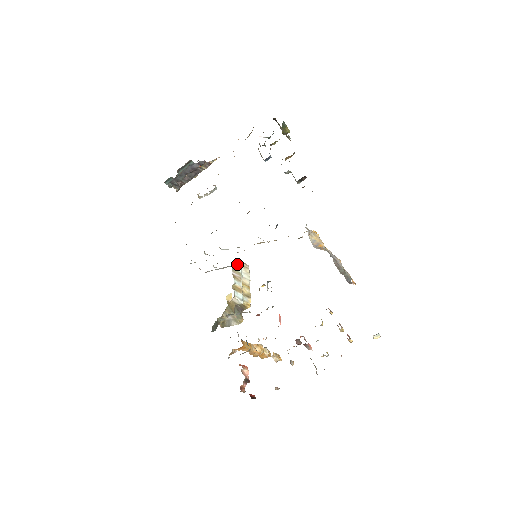
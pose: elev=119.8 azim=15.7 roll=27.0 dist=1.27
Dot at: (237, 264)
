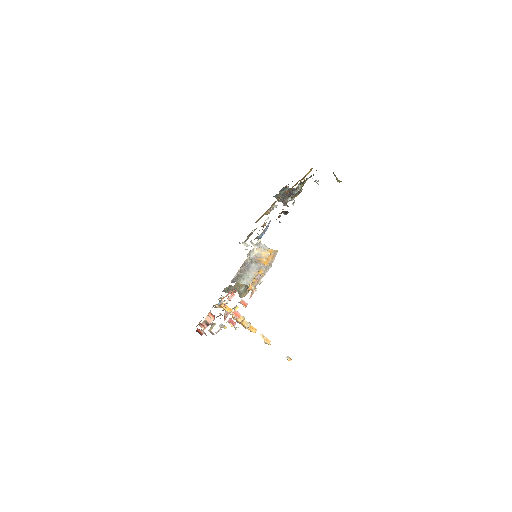
Dot at: occluded
